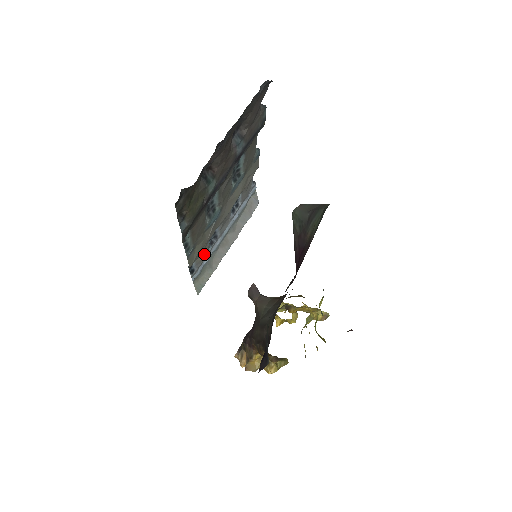
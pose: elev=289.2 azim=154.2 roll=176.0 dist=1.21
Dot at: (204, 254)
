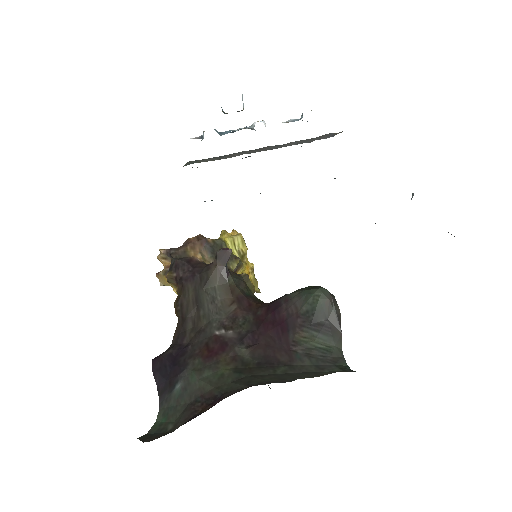
Dot at: occluded
